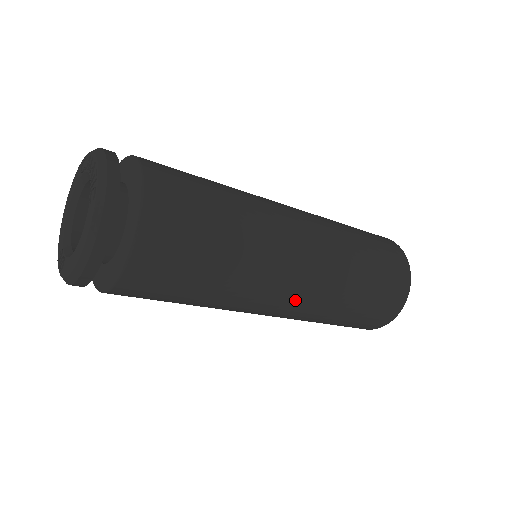
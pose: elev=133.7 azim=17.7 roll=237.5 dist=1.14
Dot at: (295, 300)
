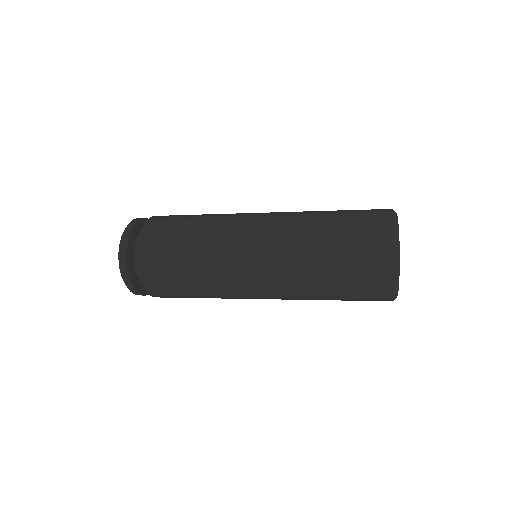
Dot at: (267, 292)
